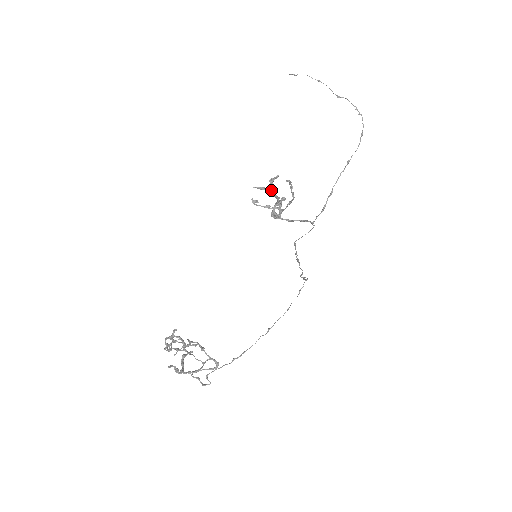
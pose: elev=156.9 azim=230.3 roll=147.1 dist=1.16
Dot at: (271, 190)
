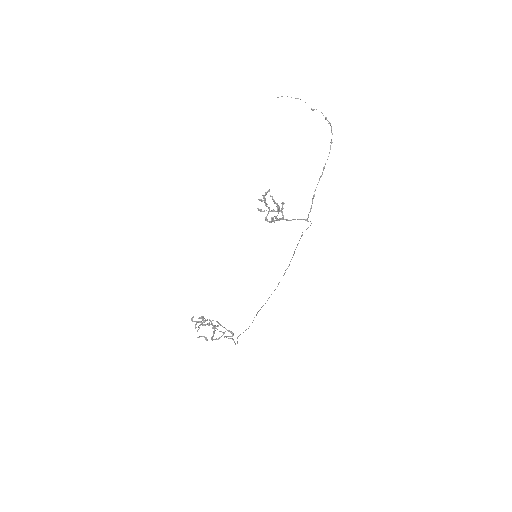
Dot at: occluded
